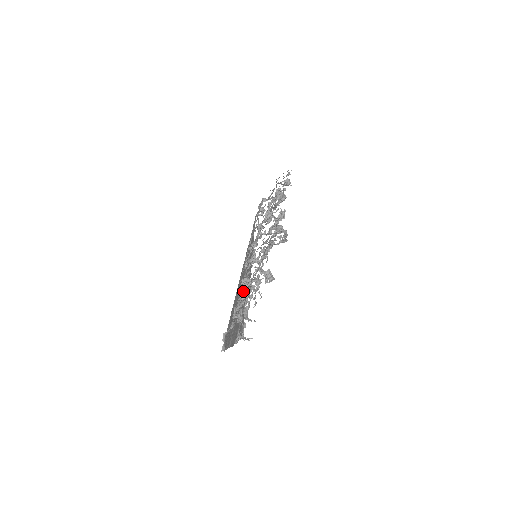
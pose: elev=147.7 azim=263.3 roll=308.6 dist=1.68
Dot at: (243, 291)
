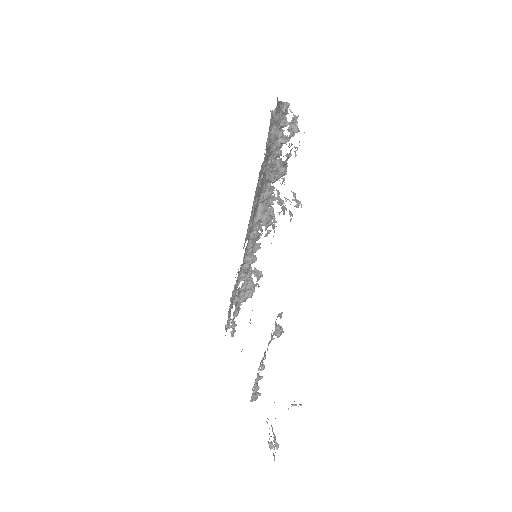
Dot at: occluded
